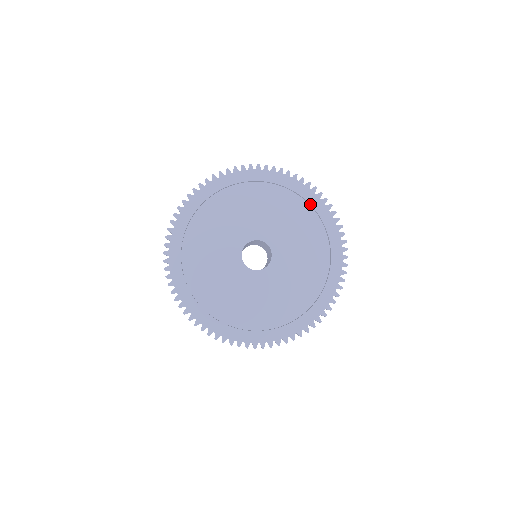
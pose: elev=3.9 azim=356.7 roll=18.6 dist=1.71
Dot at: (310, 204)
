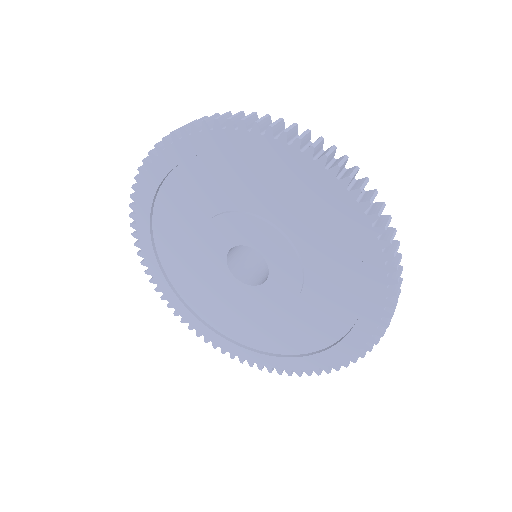
Dot at: (276, 162)
